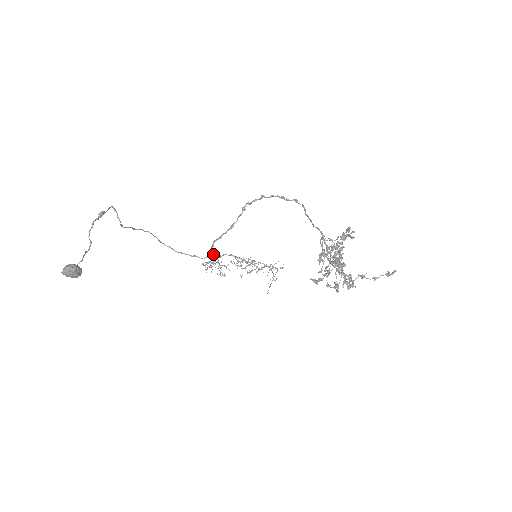
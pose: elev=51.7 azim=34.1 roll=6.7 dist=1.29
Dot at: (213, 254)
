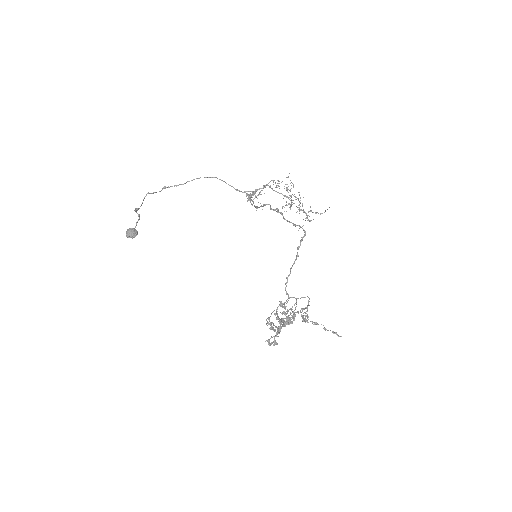
Dot at: (254, 194)
